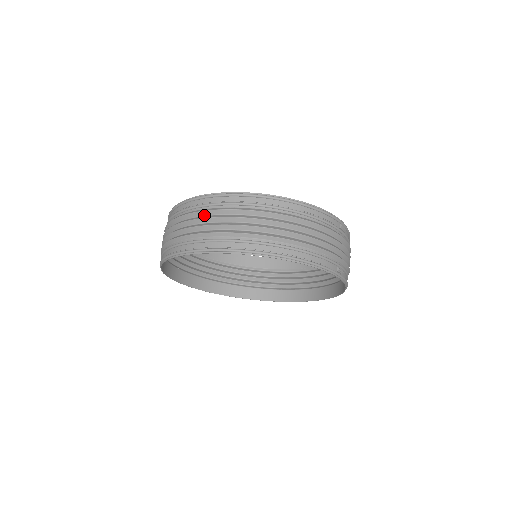
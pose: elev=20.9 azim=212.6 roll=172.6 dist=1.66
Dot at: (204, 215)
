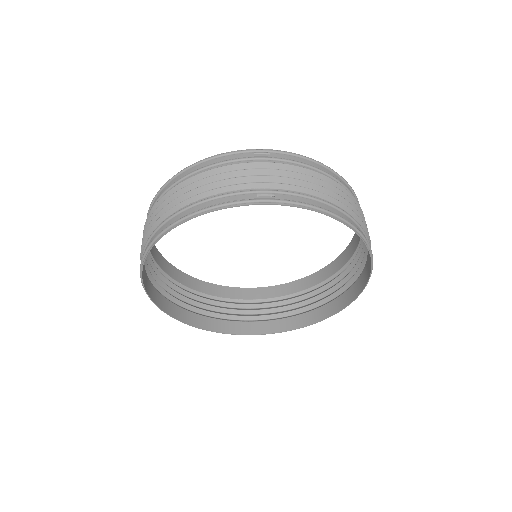
Dot at: occluded
